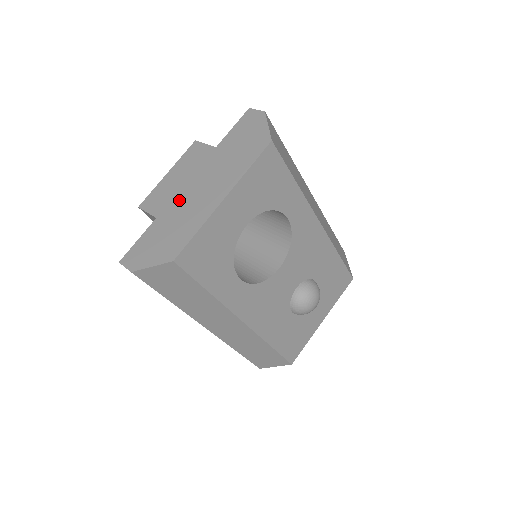
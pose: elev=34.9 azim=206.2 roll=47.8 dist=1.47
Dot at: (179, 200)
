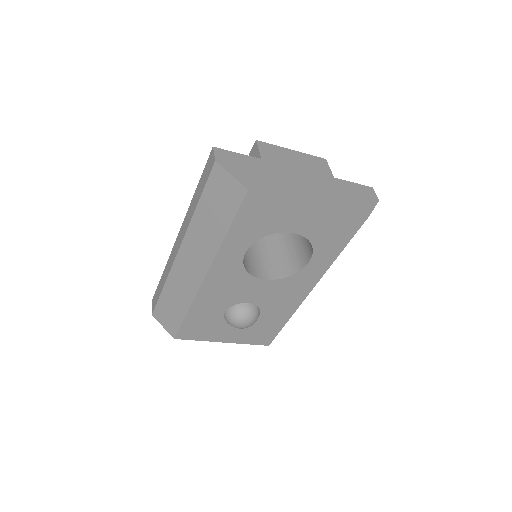
Dot at: (285, 170)
